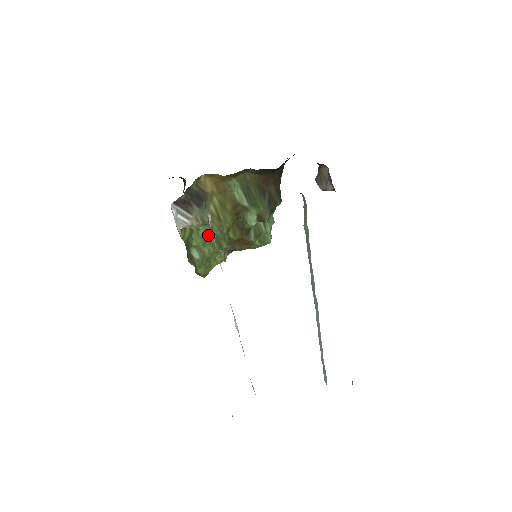
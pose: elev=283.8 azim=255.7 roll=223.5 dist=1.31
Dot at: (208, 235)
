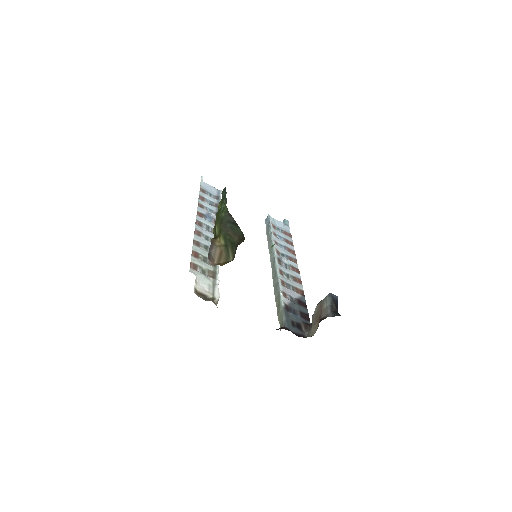
Dot at: occluded
